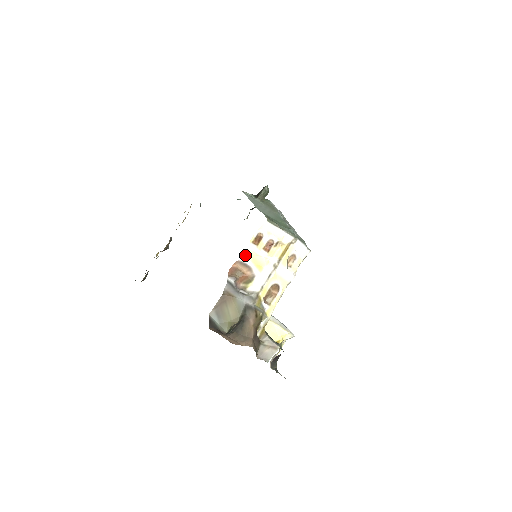
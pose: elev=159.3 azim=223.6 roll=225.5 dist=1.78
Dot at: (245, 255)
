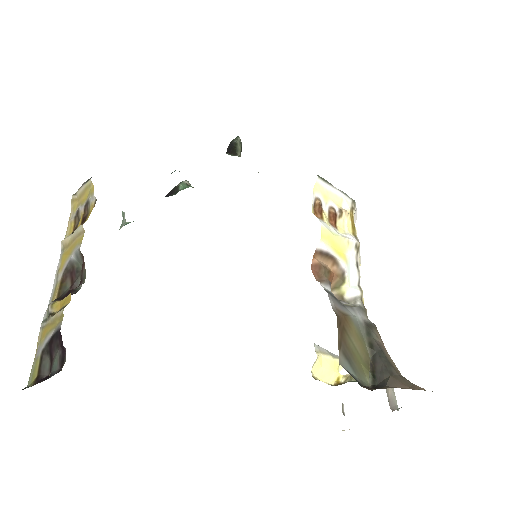
Dot at: (322, 238)
